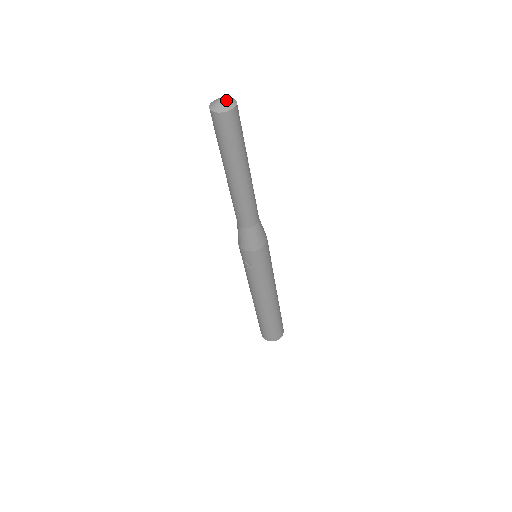
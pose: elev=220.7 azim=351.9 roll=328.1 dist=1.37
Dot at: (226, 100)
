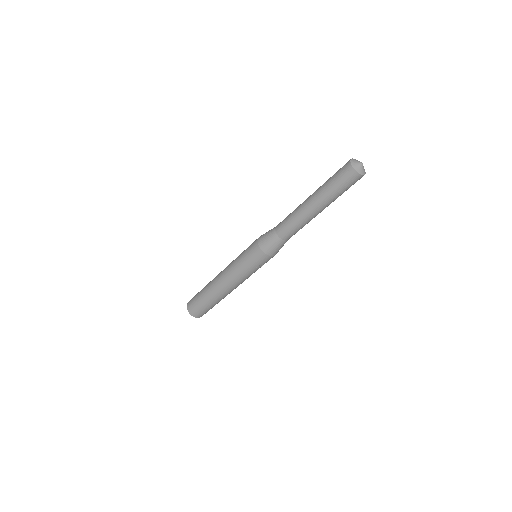
Dot at: occluded
